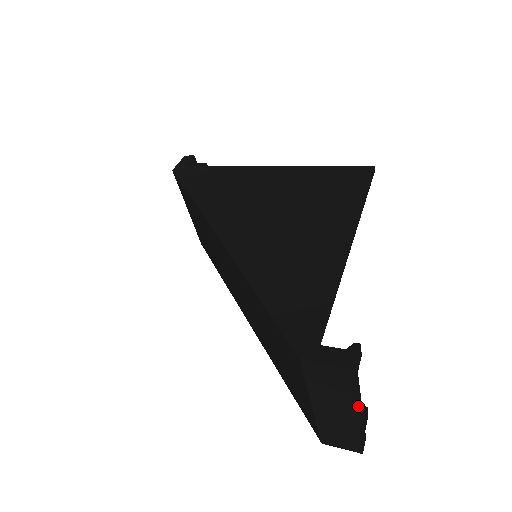
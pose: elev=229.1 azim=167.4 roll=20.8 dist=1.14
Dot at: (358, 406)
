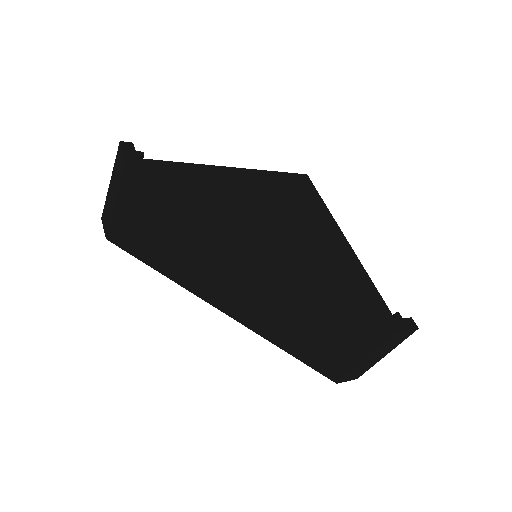
Dot at: occluded
